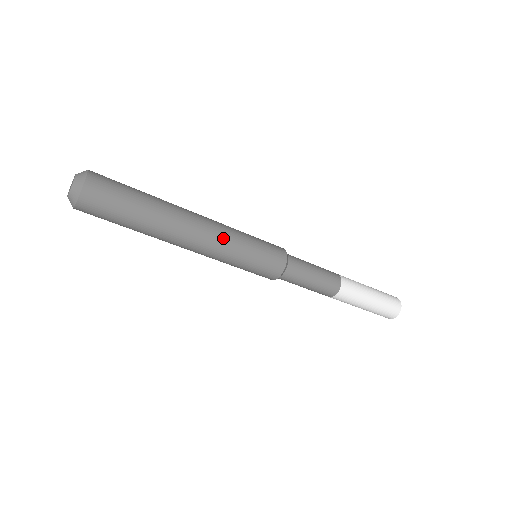
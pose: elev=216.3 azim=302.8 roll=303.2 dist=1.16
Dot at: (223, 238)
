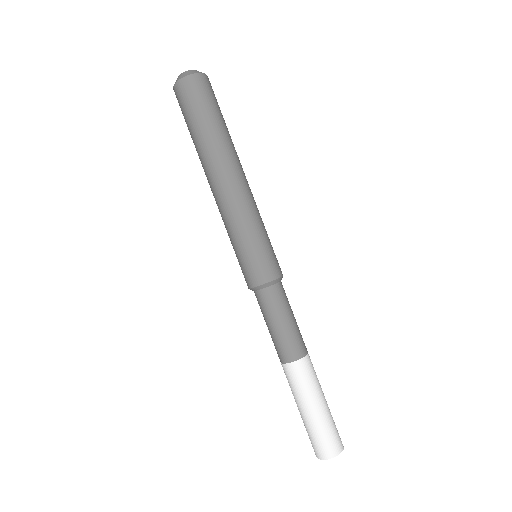
Dot at: (240, 207)
